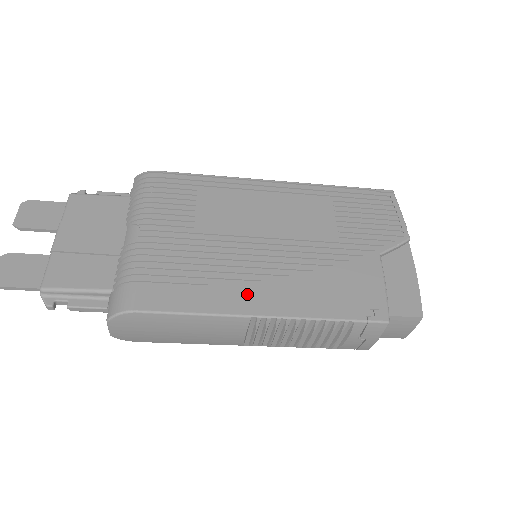
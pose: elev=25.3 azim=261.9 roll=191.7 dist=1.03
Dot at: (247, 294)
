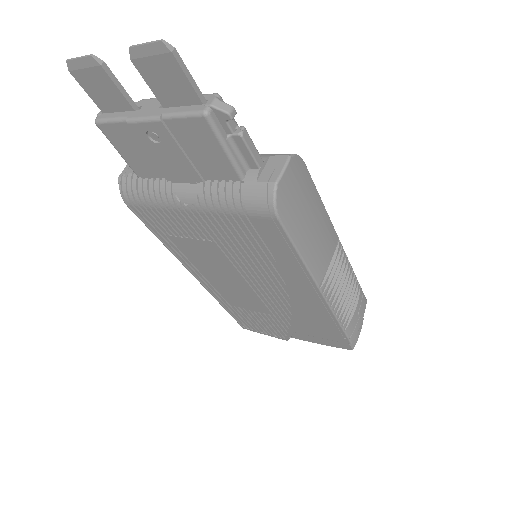
Dot at: occluded
